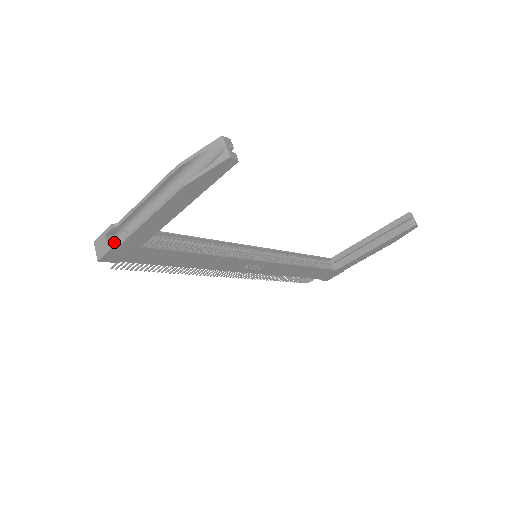
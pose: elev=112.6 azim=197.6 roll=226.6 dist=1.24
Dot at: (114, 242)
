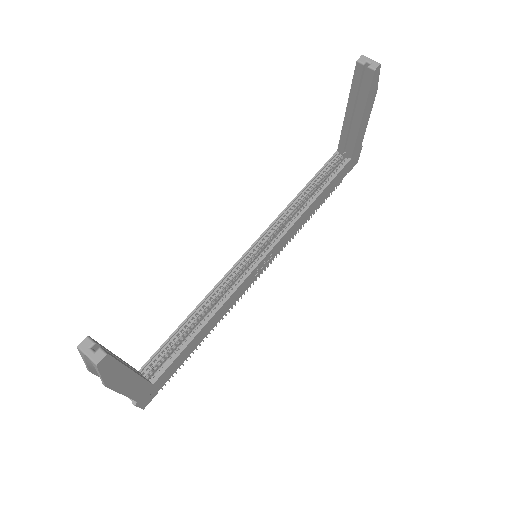
Dot at: (133, 404)
